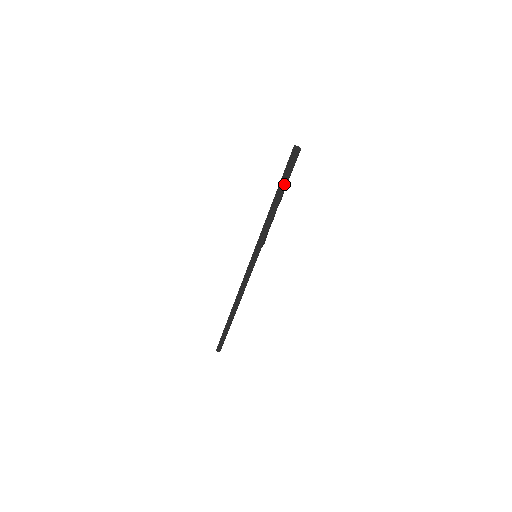
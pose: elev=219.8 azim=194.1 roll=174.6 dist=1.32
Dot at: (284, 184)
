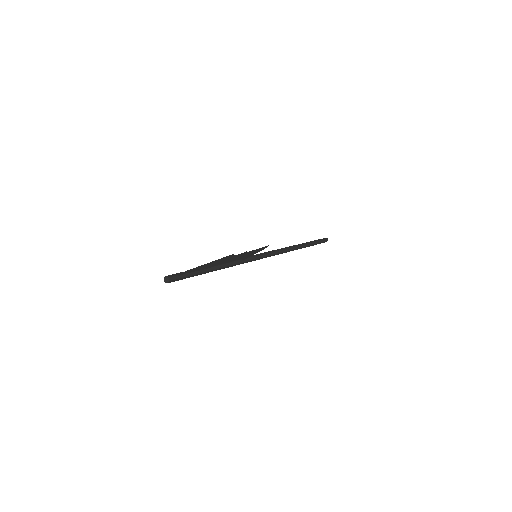
Dot at: (192, 275)
